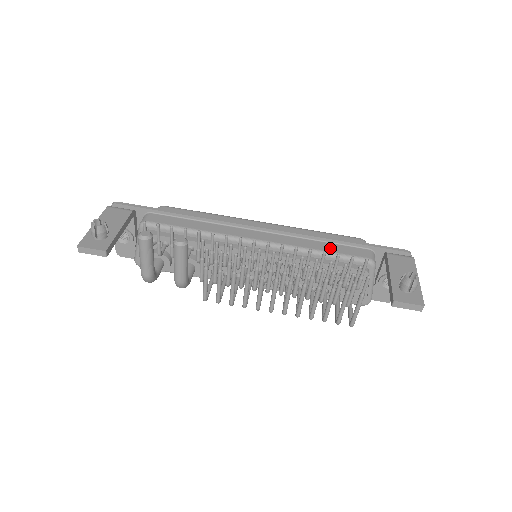
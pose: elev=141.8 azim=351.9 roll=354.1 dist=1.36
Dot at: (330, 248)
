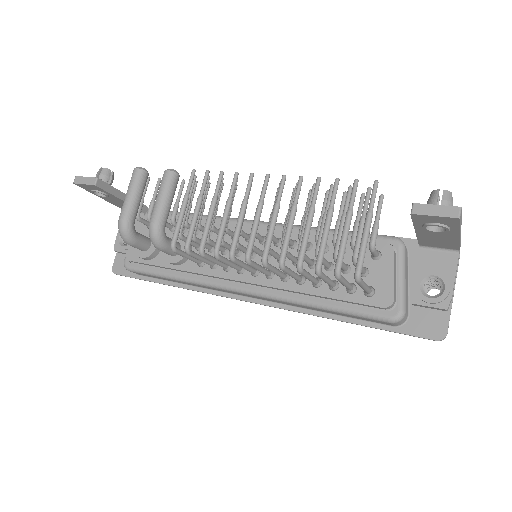
Dot at: occluded
